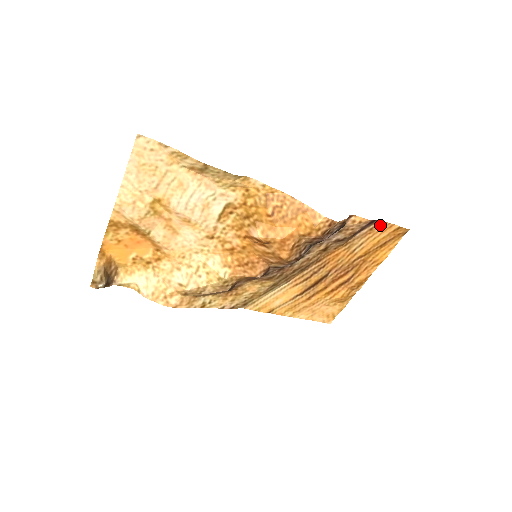
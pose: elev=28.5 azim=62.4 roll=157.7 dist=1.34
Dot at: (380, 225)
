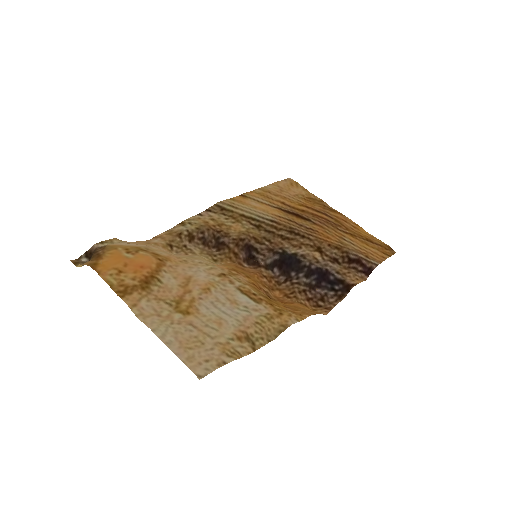
Dot at: (376, 260)
